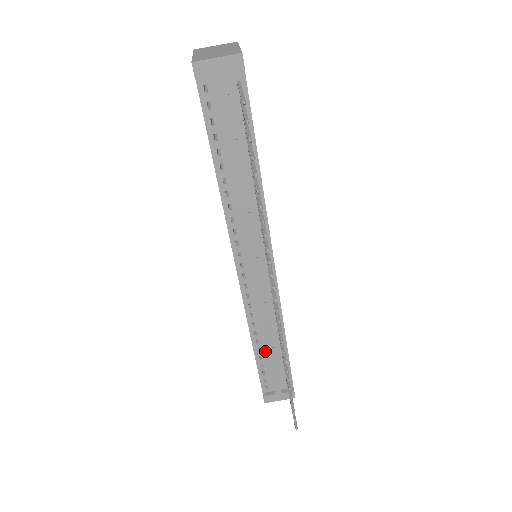
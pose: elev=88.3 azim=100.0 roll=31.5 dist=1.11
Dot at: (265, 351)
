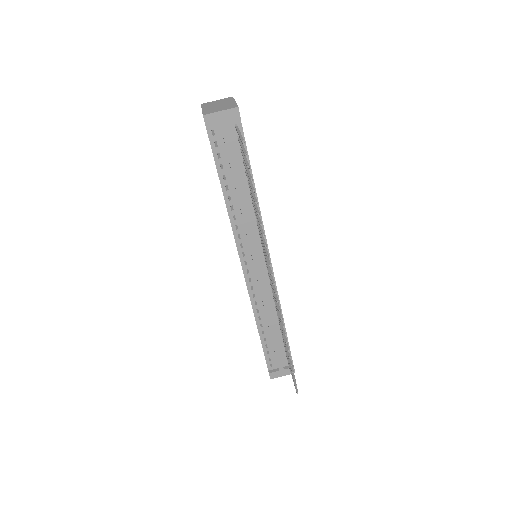
Dot at: (268, 333)
